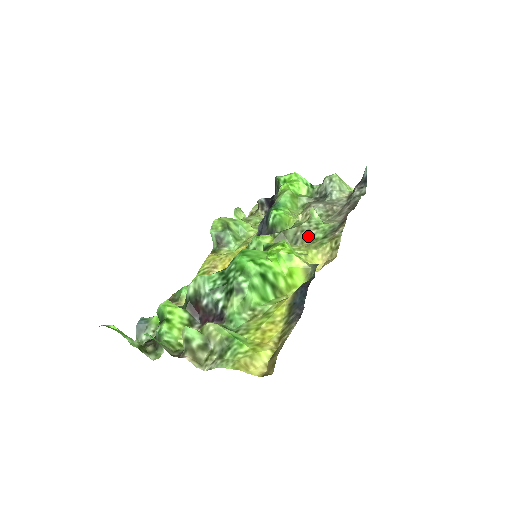
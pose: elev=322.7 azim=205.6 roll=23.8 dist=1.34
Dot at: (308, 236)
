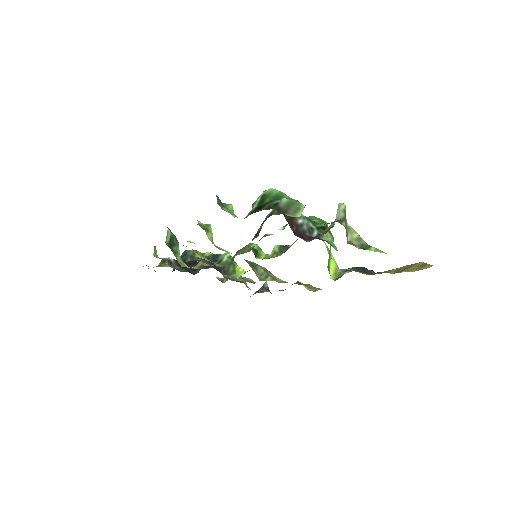
Dot at: (275, 278)
